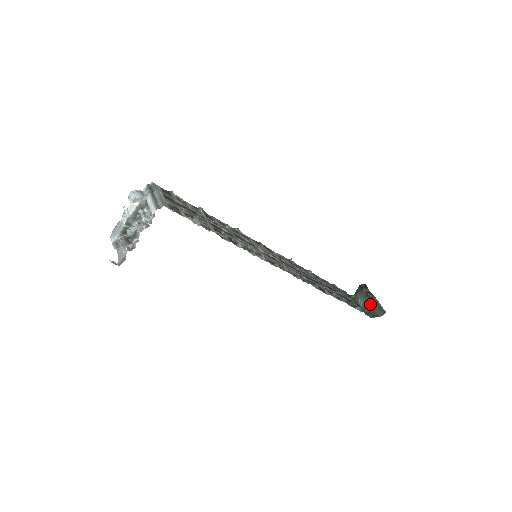
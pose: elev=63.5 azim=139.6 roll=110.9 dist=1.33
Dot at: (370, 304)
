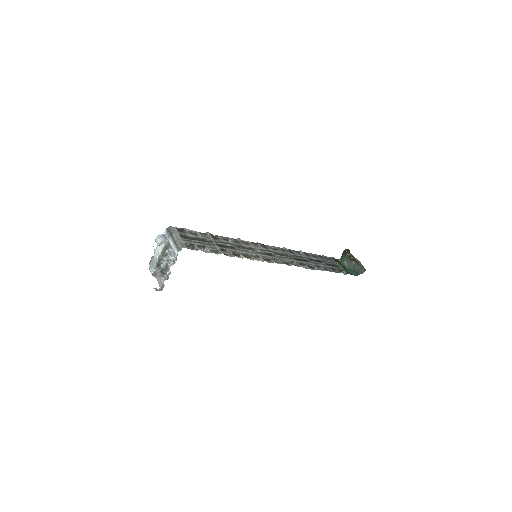
Dot at: (354, 264)
